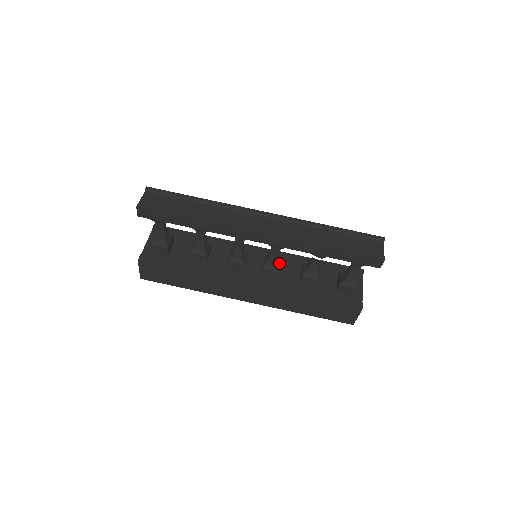
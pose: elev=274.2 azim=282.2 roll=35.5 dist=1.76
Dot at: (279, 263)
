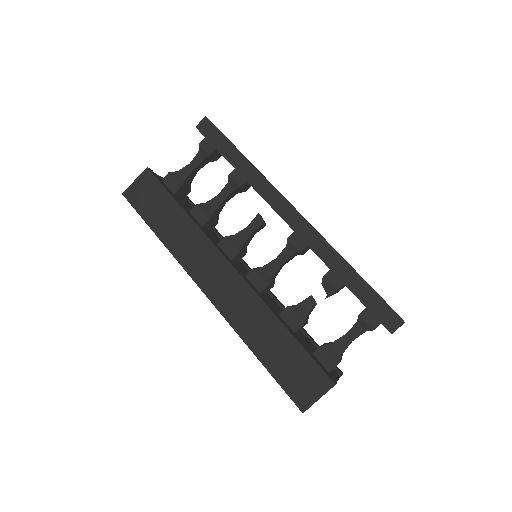
Dot at: (272, 281)
